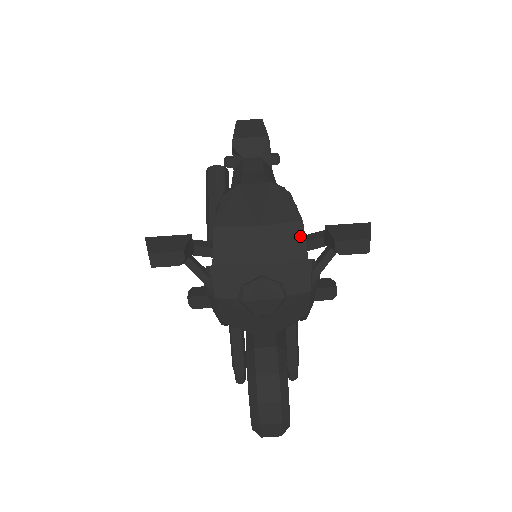
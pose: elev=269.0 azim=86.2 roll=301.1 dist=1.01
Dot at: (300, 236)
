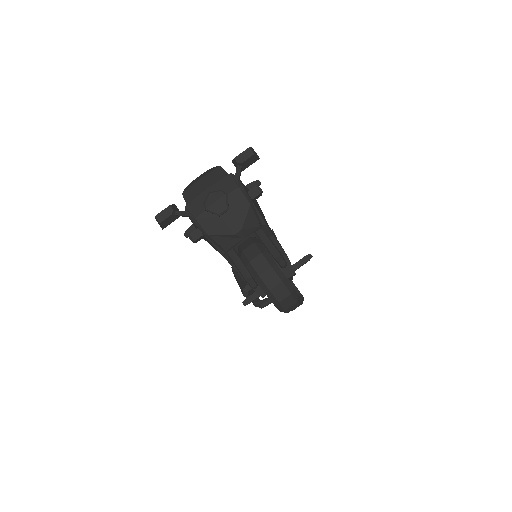
Dot at: (221, 170)
